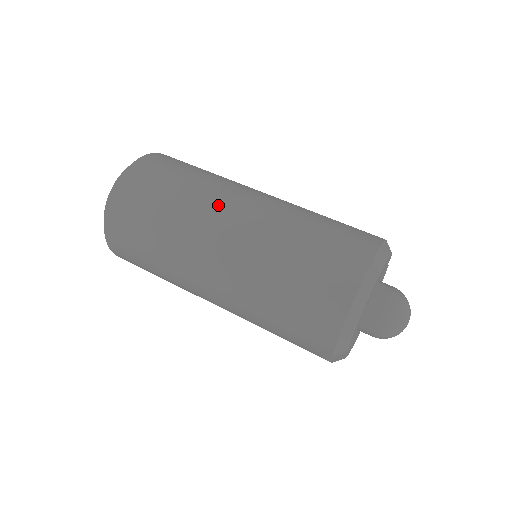
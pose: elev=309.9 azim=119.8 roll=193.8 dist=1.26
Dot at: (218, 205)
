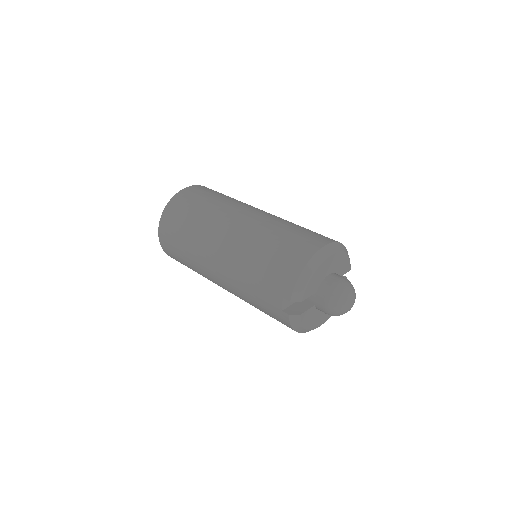
Dot at: (242, 206)
